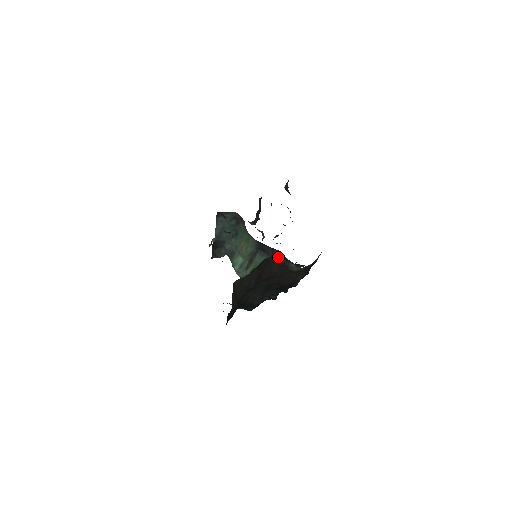
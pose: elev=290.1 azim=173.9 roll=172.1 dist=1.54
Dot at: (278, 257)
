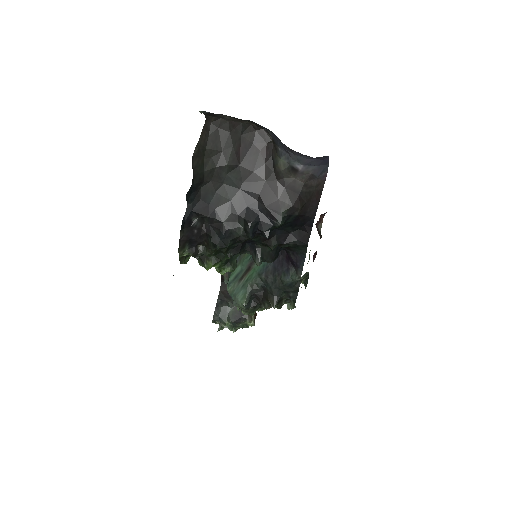
Dot at: (267, 142)
